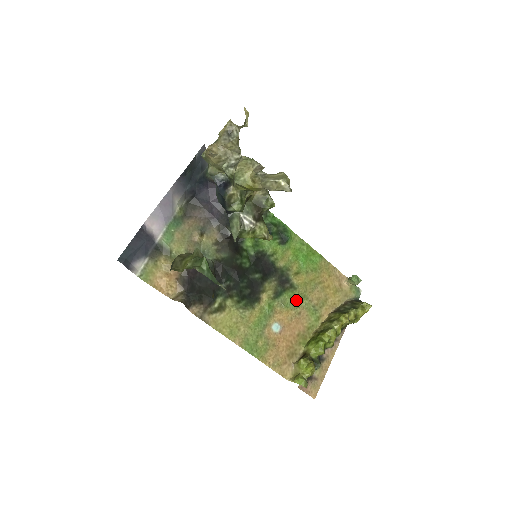
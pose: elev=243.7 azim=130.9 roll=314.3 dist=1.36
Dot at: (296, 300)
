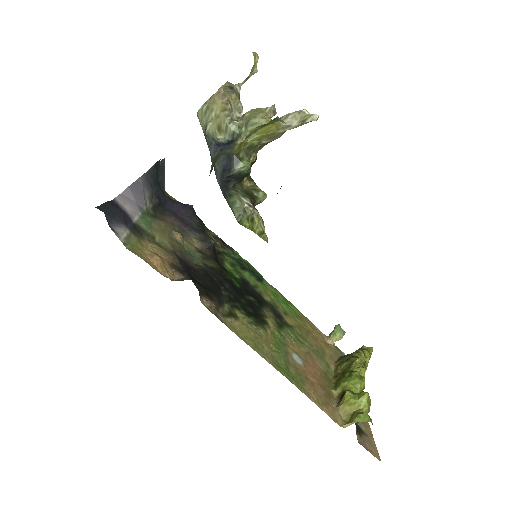
Dot at: (299, 339)
